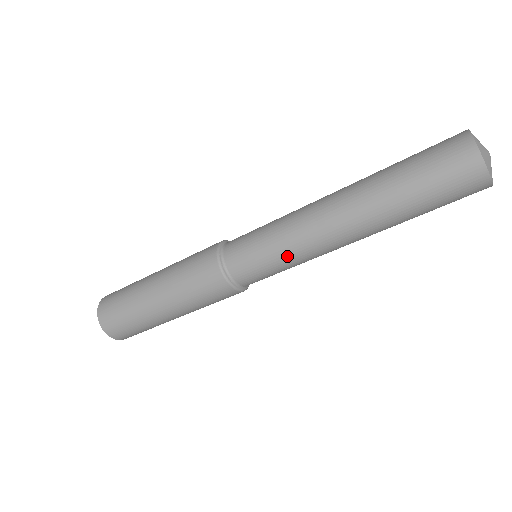
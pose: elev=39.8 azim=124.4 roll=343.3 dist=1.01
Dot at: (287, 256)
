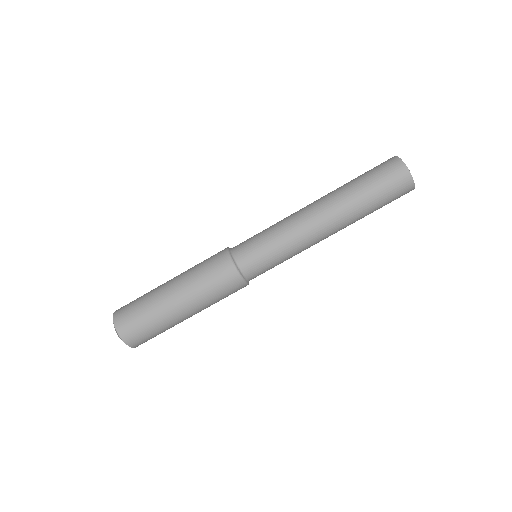
Dot at: (277, 232)
